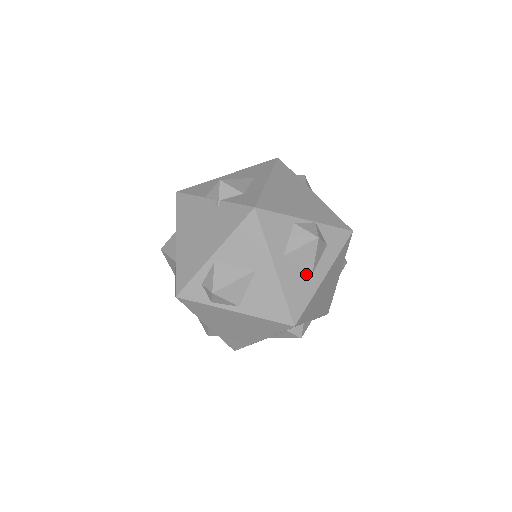
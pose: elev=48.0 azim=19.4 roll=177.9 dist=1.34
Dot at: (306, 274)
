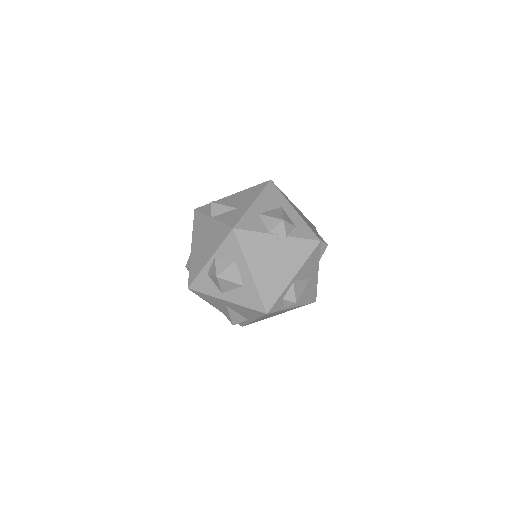
Dot at: occluded
